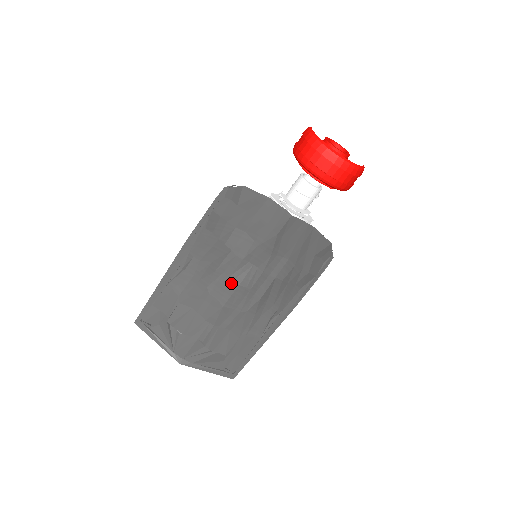
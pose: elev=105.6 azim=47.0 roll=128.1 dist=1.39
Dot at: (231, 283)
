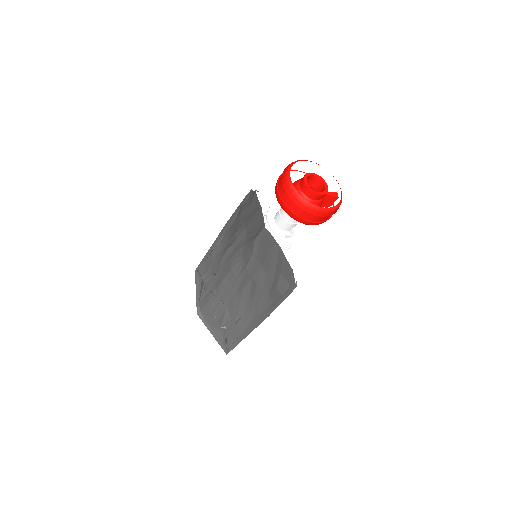
Dot at: (229, 266)
